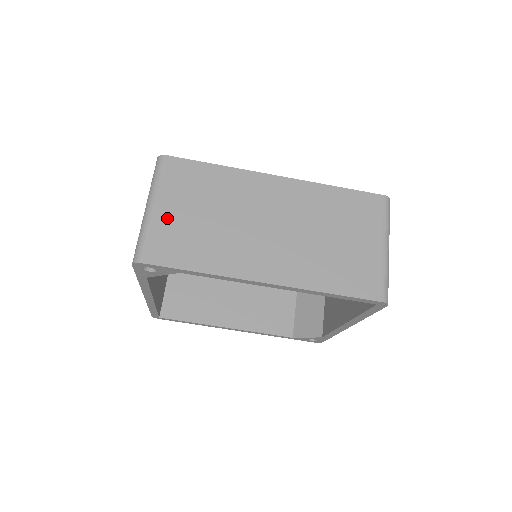
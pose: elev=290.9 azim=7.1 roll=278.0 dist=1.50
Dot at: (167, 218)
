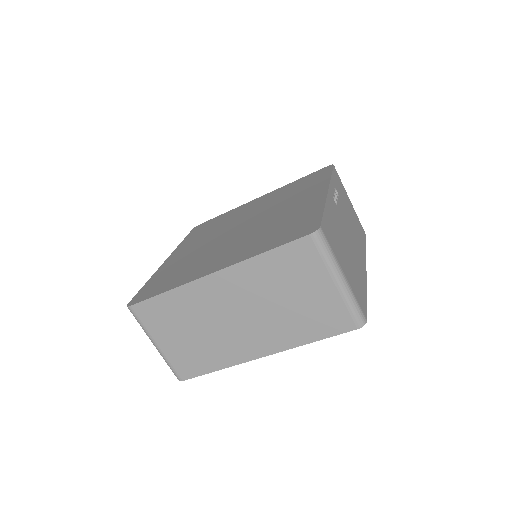
Dot at: (170, 348)
